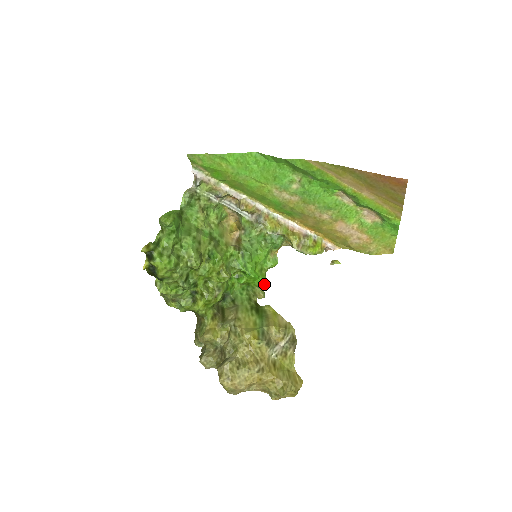
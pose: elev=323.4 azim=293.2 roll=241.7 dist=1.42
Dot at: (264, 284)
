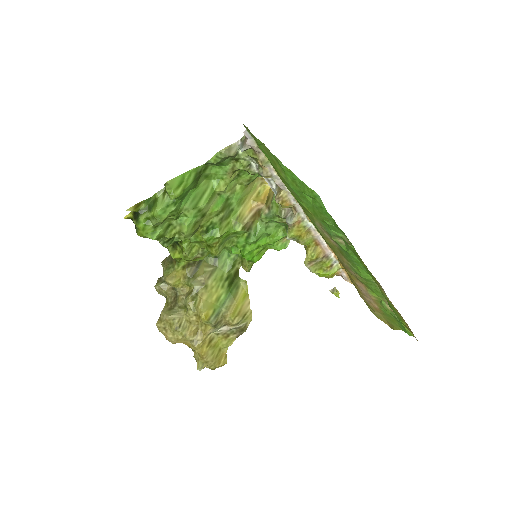
Dot at: occluded
